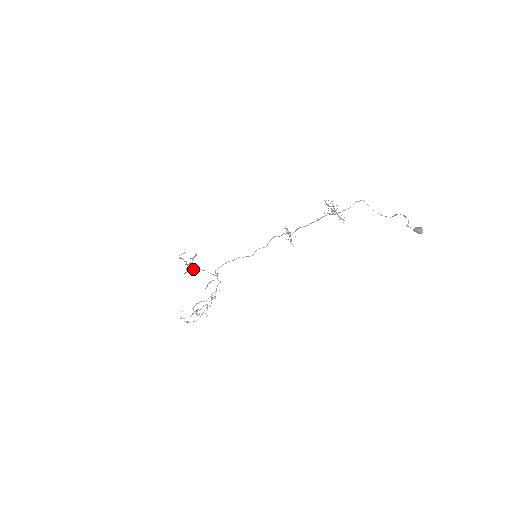
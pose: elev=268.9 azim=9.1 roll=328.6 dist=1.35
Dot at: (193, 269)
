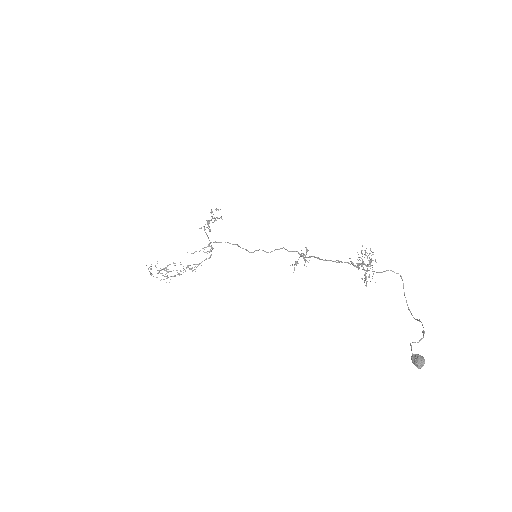
Dot at: (210, 229)
